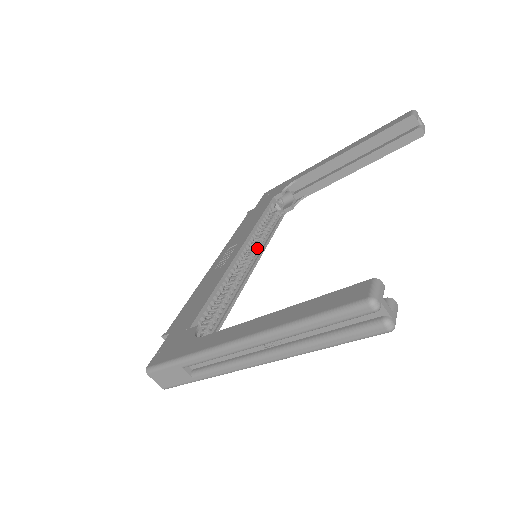
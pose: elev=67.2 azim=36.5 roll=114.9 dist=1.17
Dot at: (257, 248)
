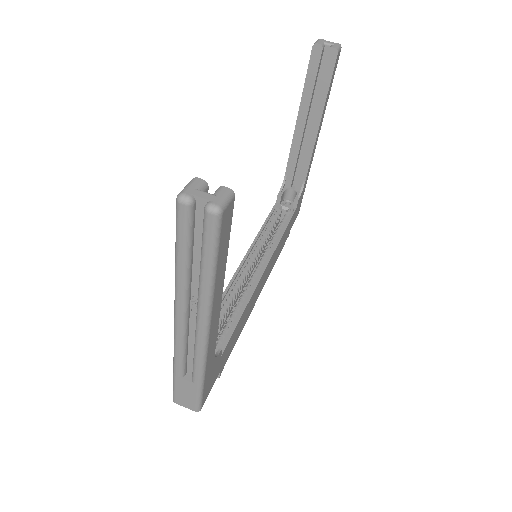
Dot at: (269, 251)
